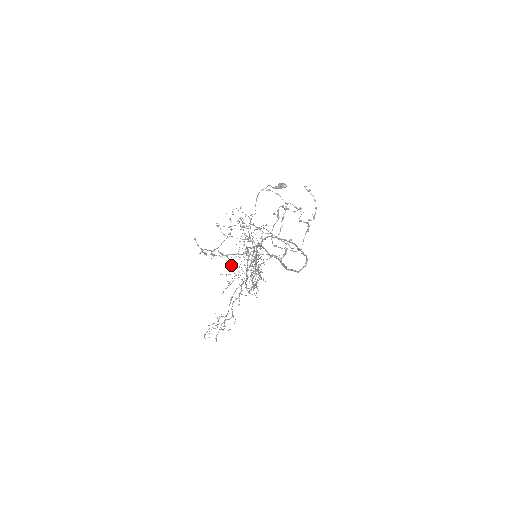
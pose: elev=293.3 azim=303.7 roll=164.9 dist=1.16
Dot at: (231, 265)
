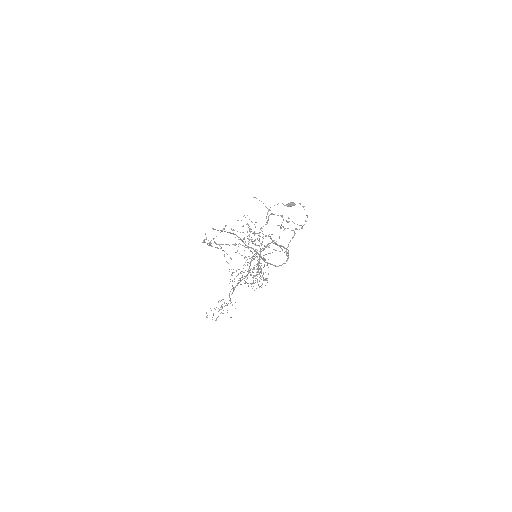
Dot at: (231, 258)
